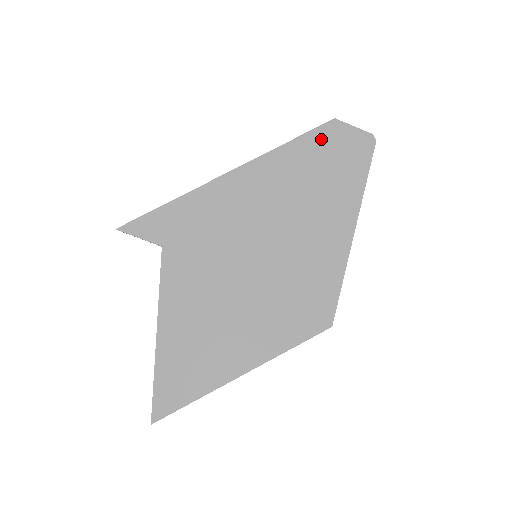
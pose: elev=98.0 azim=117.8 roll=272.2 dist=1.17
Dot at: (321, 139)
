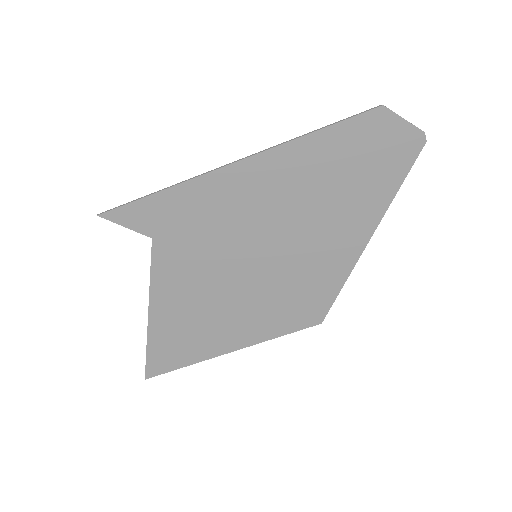
Dot at: (358, 132)
